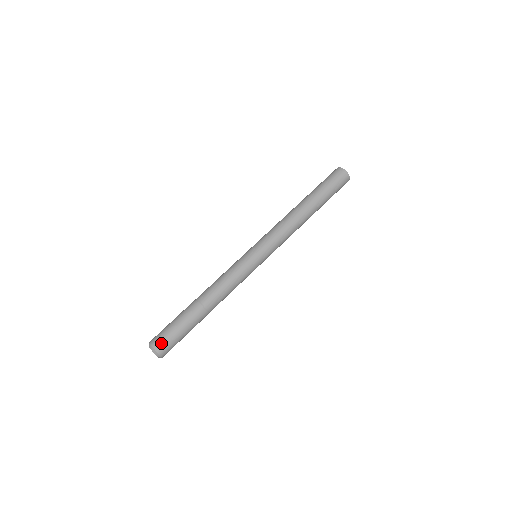
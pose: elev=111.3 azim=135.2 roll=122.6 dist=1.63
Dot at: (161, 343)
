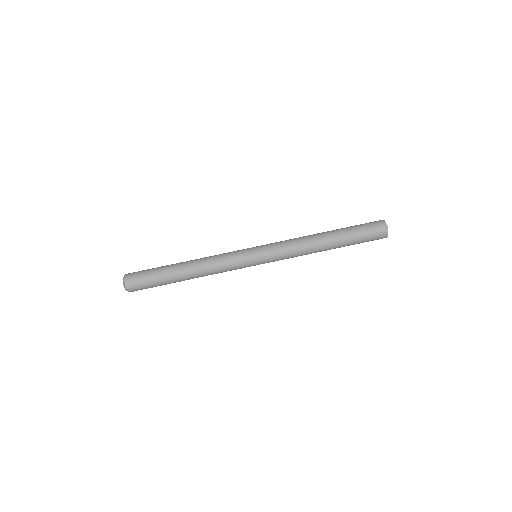
Dot at: (132, 275)
